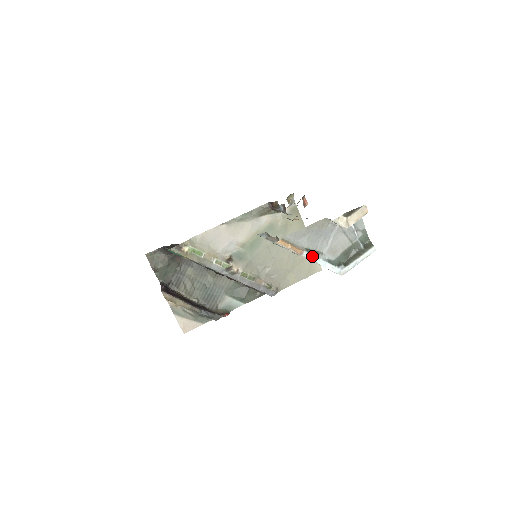
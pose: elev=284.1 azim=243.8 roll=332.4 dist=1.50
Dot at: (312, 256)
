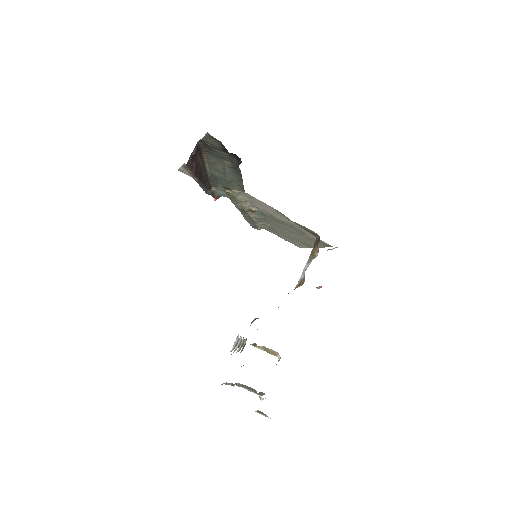
Dot at: occluded
